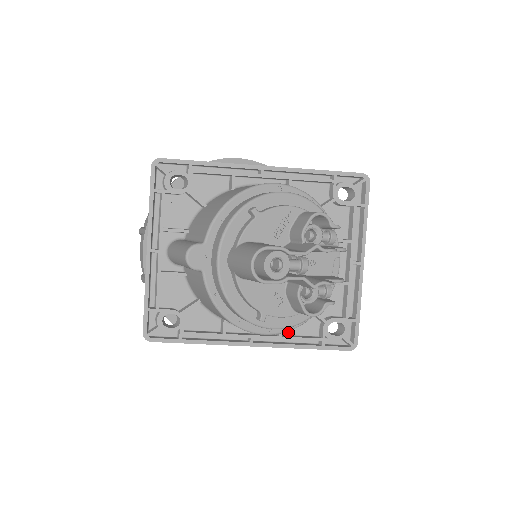
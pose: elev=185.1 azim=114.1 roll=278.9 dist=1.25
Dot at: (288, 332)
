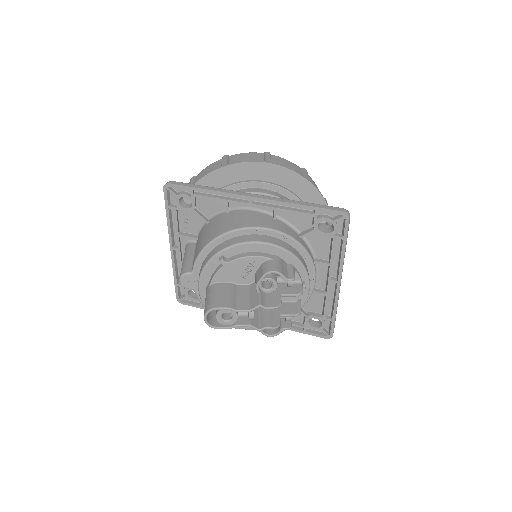
Dot at: occluded
